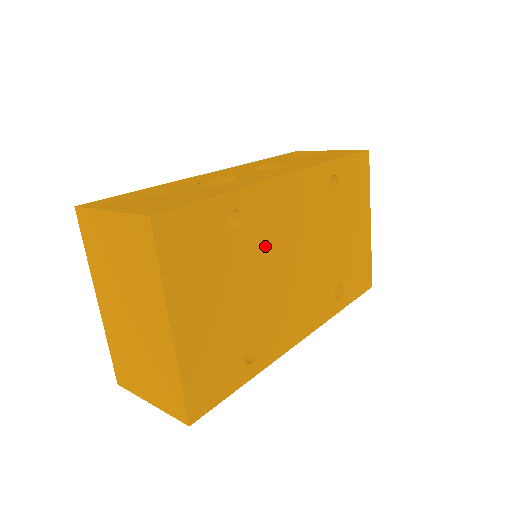
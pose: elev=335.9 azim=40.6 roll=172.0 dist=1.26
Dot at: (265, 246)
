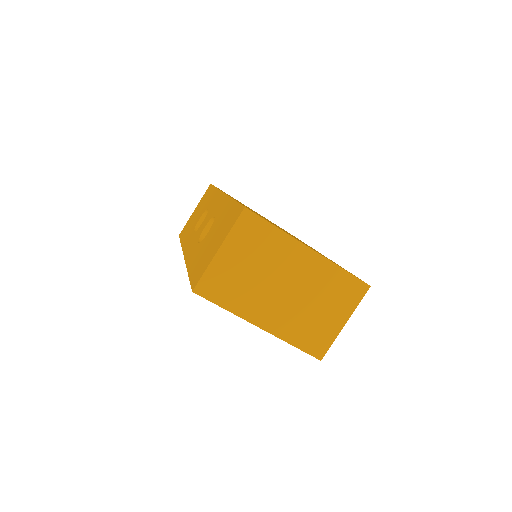
Dot at: occluded
